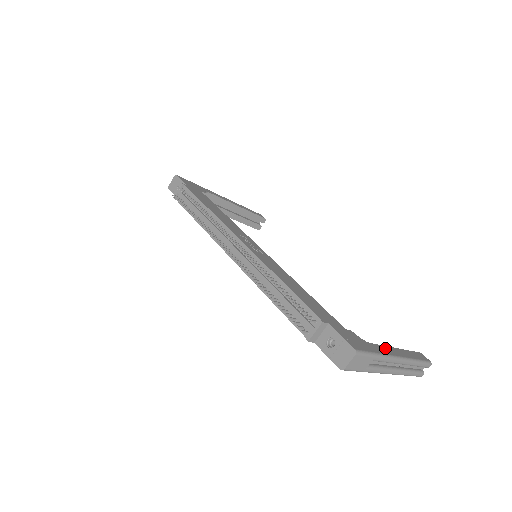
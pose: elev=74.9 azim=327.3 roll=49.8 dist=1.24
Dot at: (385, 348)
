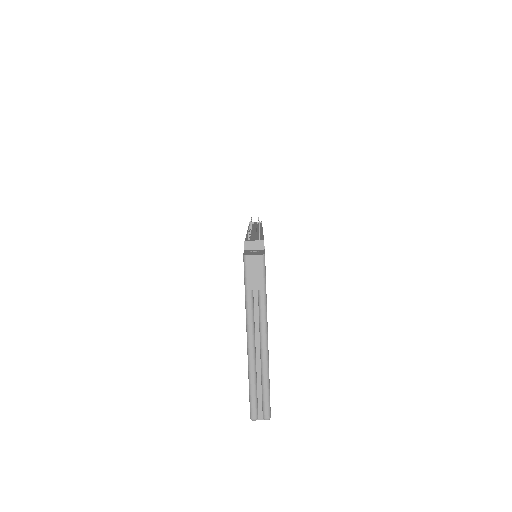
Dot at: occluded
